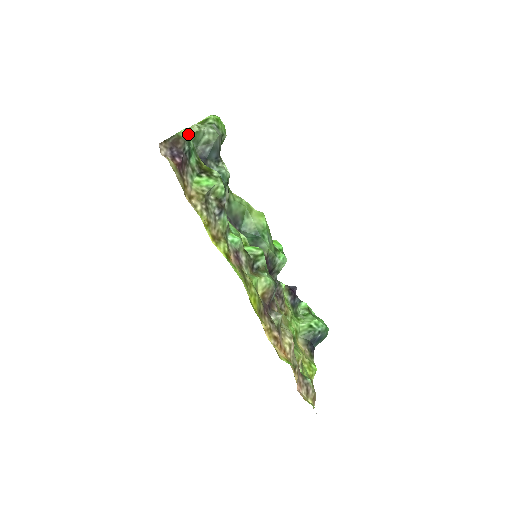
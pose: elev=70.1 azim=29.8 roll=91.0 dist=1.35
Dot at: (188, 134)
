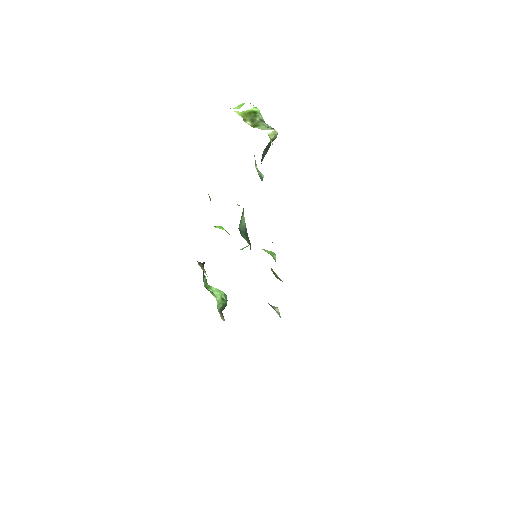
Dot at: occluded
